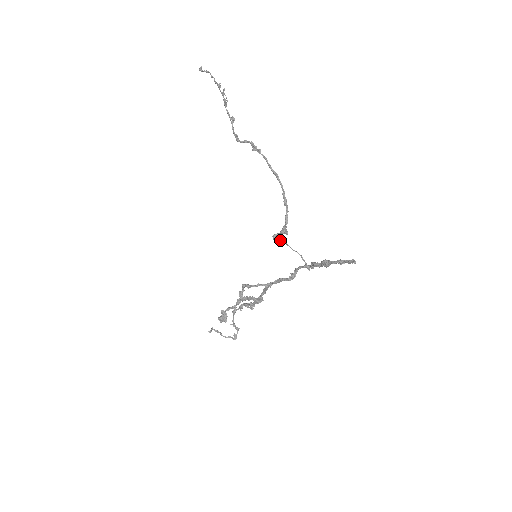
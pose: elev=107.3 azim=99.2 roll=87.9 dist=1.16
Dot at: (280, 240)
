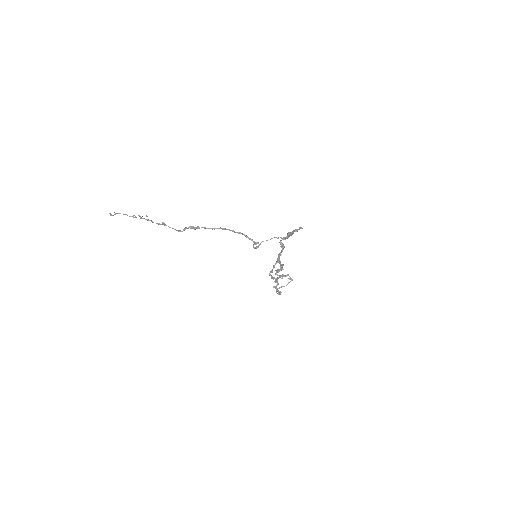
Dot at: (258, 245)
